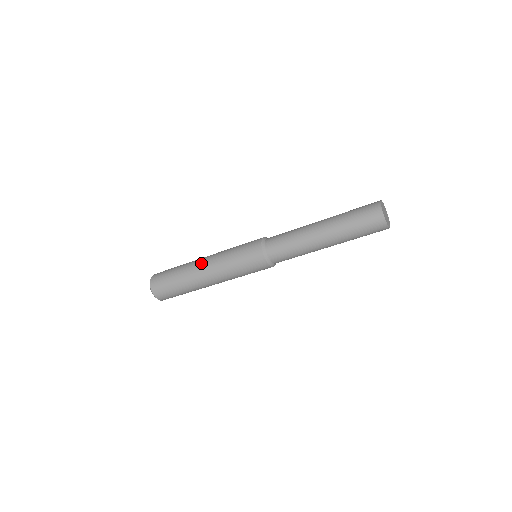
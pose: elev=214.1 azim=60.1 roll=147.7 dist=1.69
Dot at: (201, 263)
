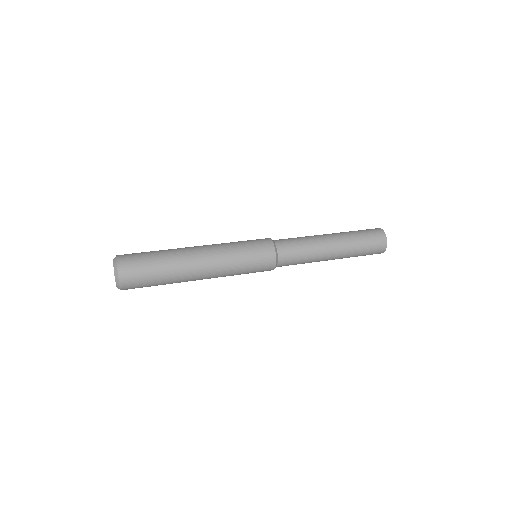
Dot at: (199, 260)
